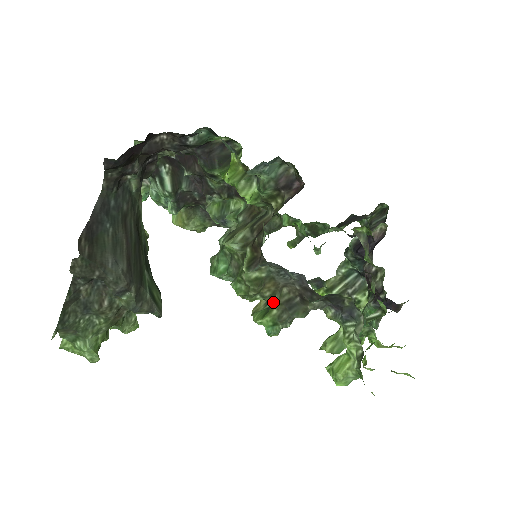
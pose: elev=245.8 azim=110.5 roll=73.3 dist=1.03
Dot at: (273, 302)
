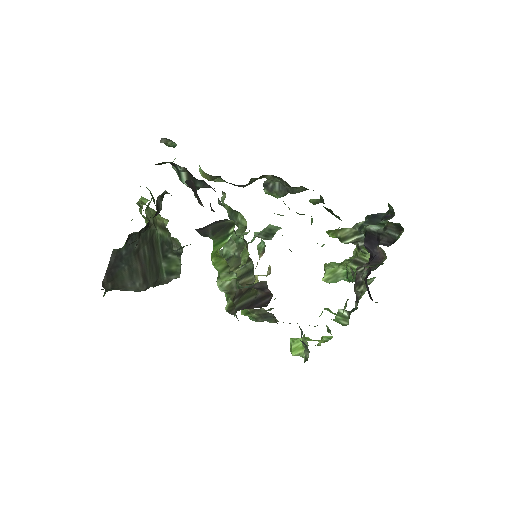
Dot at: occluded
